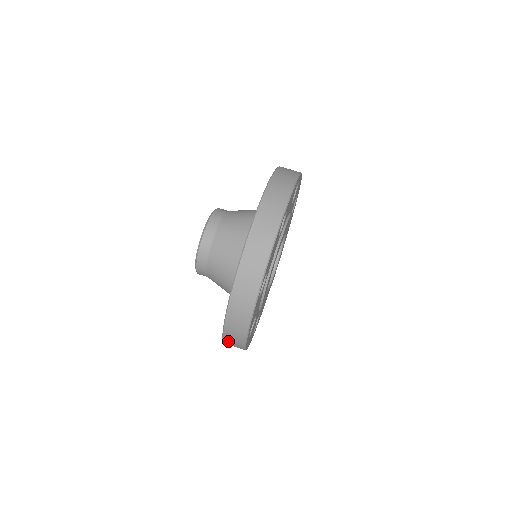
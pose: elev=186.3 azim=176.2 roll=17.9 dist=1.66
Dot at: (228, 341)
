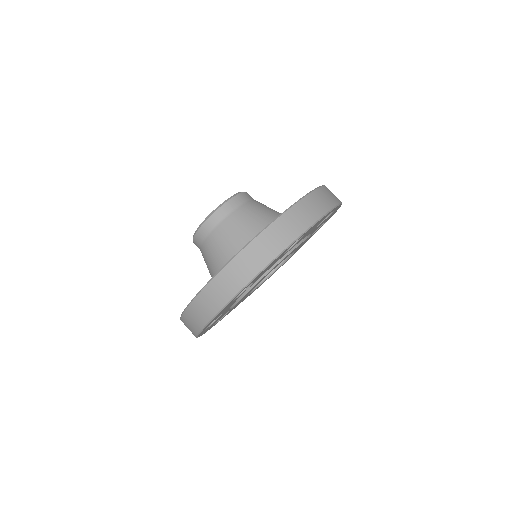
Dot at: (217, 283)
